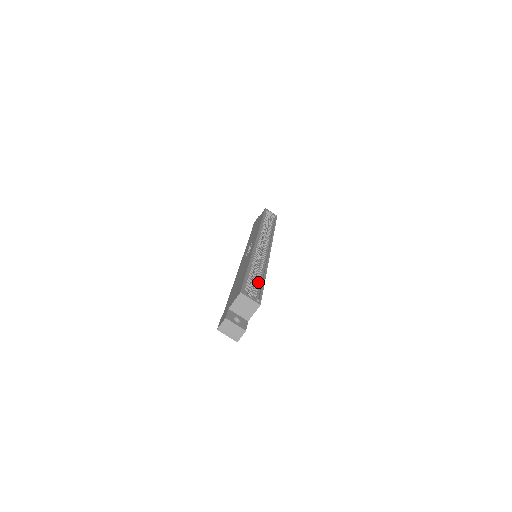
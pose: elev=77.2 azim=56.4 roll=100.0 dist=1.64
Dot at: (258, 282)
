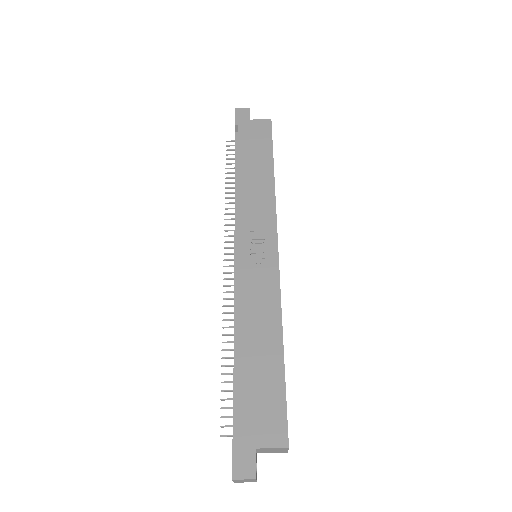
Dot at: occluded
